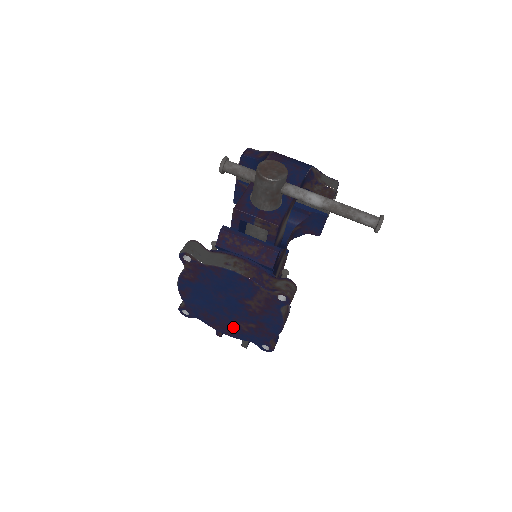
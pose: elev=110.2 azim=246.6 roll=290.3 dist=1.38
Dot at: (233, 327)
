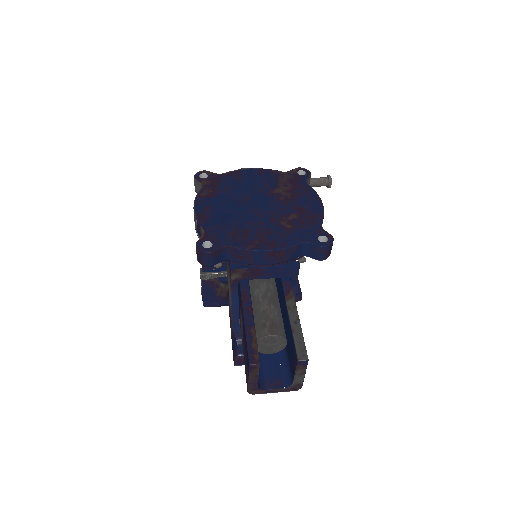
Dot at: (274, 232)
